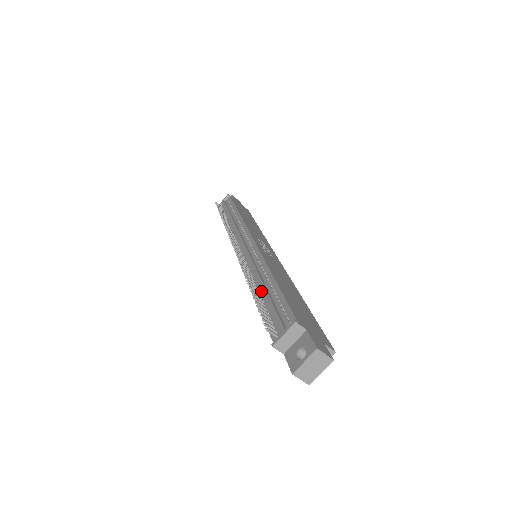
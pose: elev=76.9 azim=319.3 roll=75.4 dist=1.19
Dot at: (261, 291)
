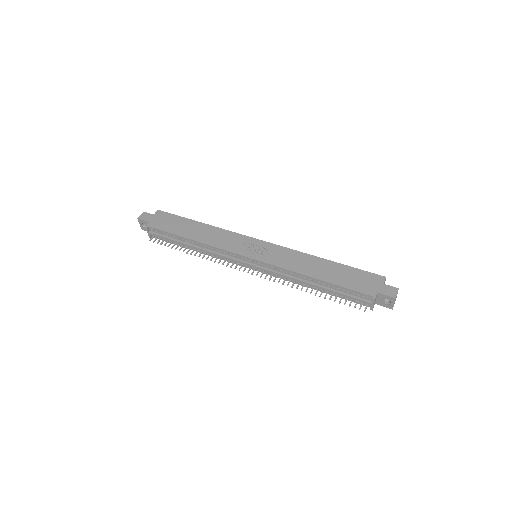
Dot at: (321, 290)
